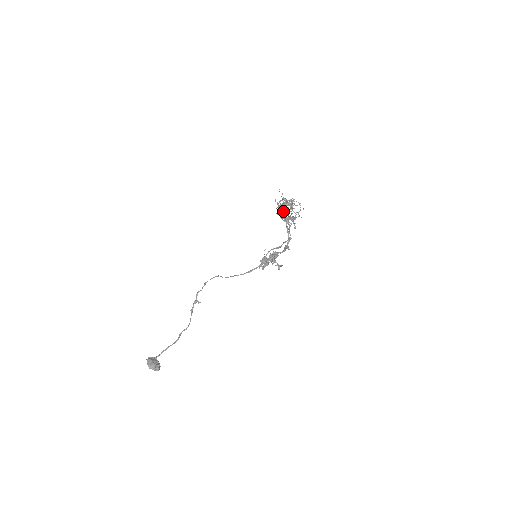
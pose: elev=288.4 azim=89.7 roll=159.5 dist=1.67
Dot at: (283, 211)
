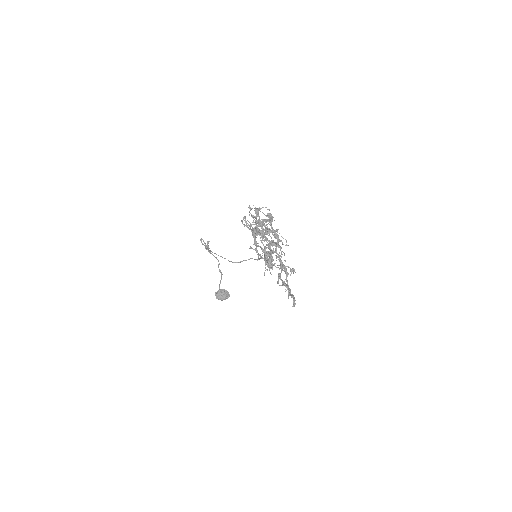
Dot at: occluded
